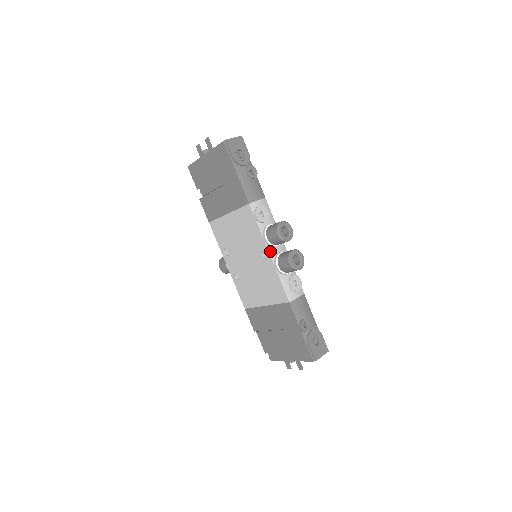
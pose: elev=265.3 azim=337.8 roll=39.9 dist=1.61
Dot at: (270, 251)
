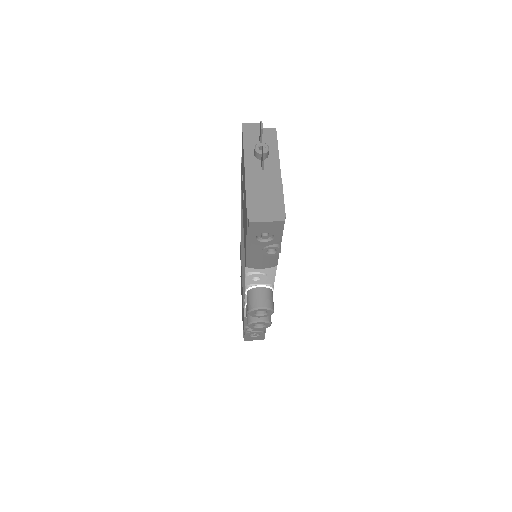
Dot at: occluded
